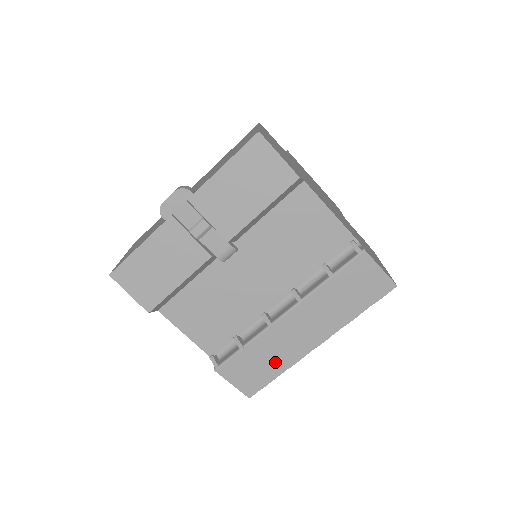
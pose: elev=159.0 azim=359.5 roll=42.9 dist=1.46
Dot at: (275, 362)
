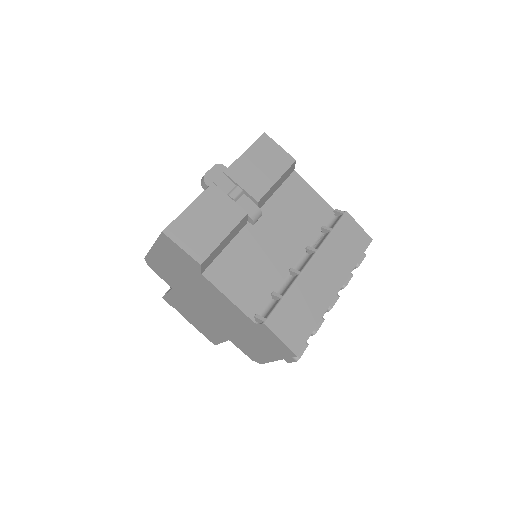
Dot at: (310, 312)
